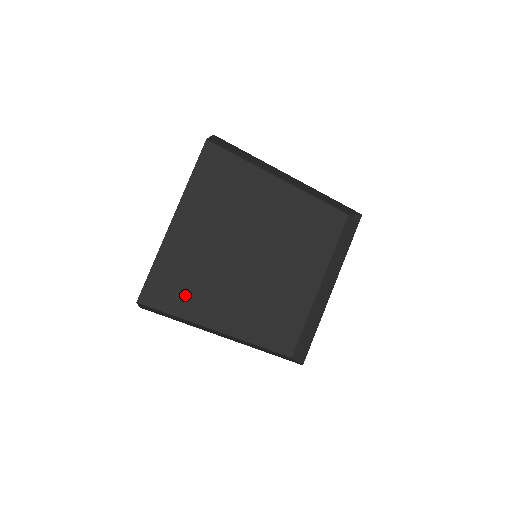
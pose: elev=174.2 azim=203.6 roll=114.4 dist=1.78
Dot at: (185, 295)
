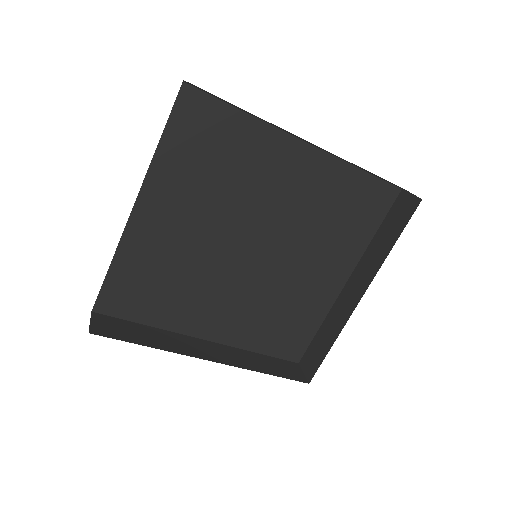
Dot at: (158, 300)
